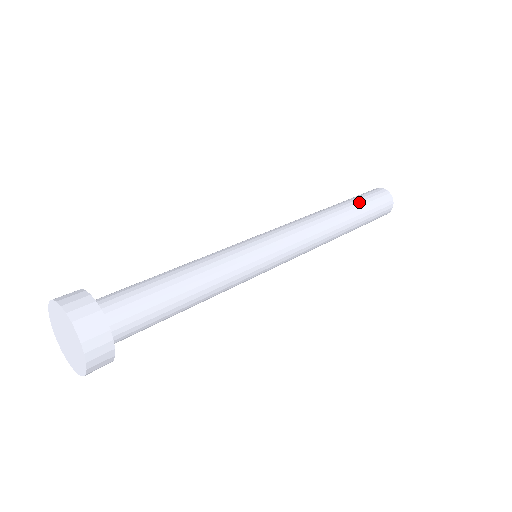
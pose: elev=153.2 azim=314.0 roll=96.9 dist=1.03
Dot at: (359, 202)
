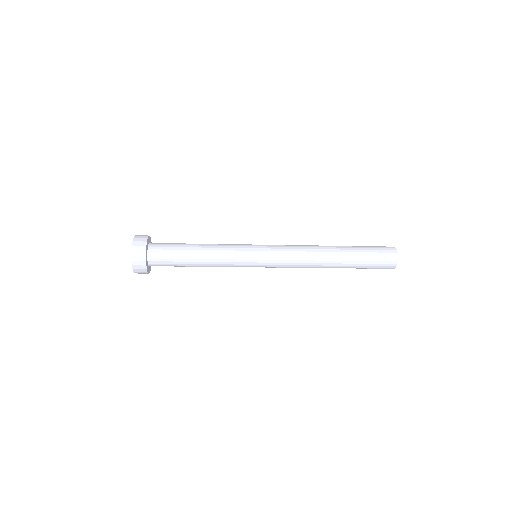
Dot at: occluded
